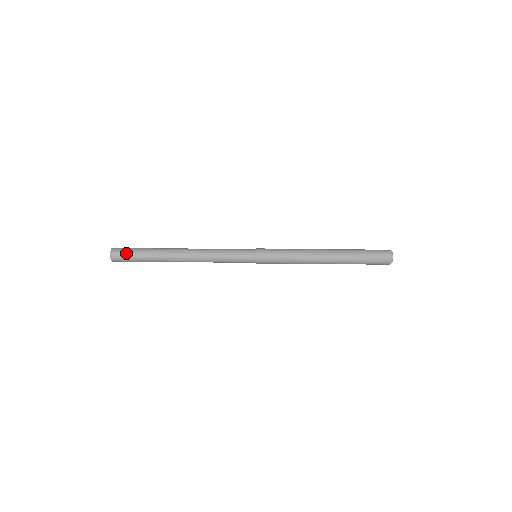
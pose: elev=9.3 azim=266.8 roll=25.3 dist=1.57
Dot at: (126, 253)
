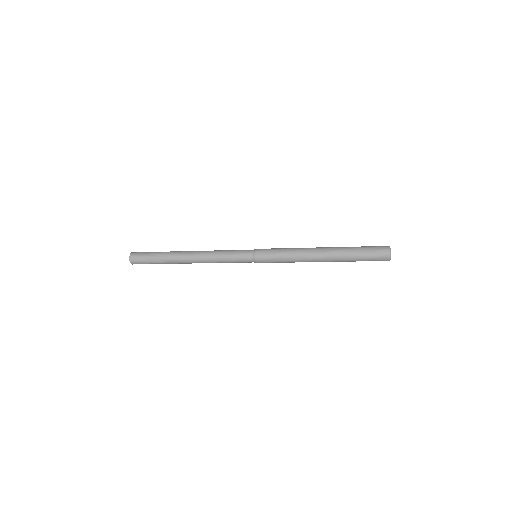
Dot at: (143, 253)
